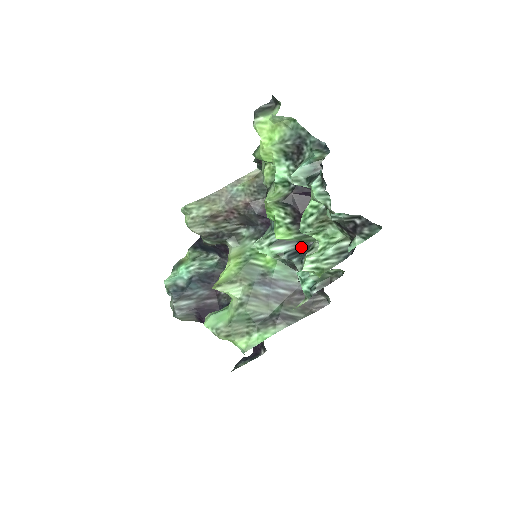
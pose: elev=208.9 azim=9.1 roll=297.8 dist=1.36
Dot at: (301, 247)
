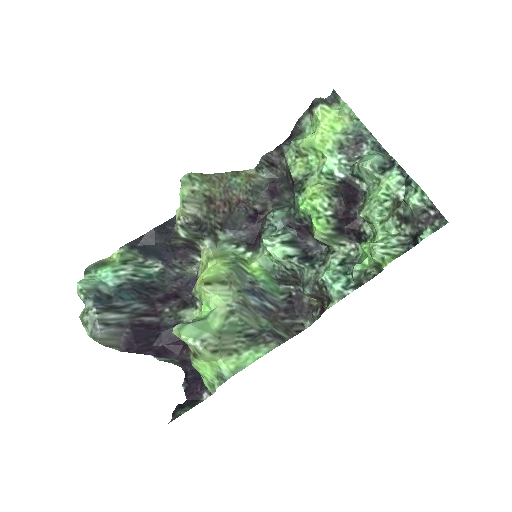
Dot at: (305, 255)
